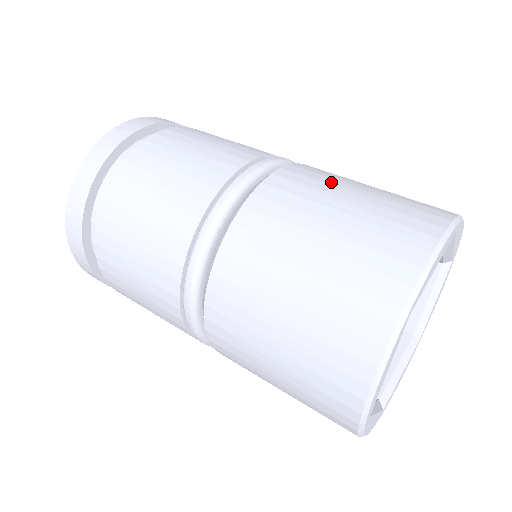
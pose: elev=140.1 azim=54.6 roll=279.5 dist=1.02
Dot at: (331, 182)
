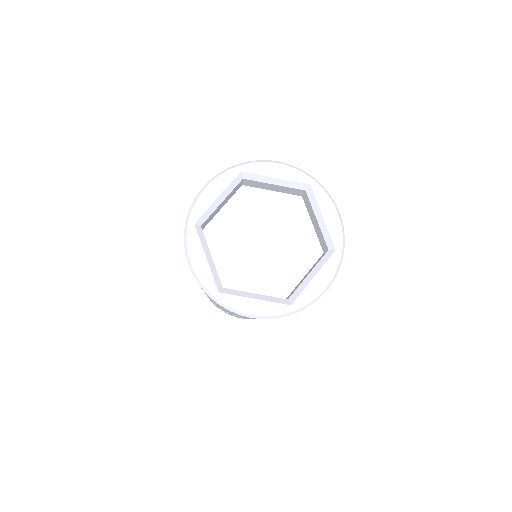
Dot at: occluded
